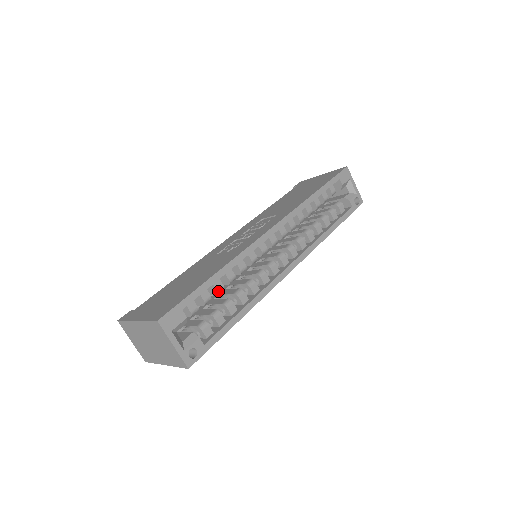
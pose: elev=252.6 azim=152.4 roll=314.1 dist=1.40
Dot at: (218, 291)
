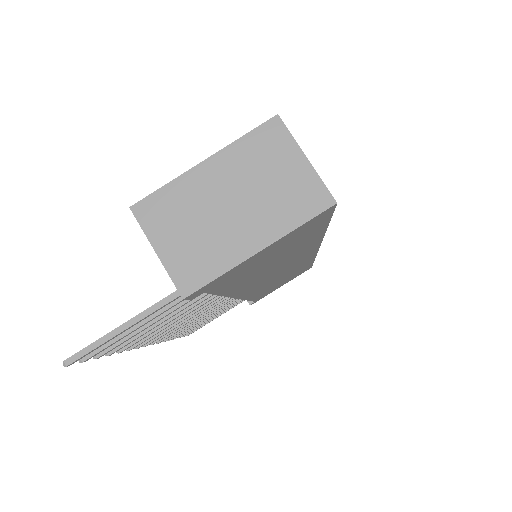
Dot at: occluded
